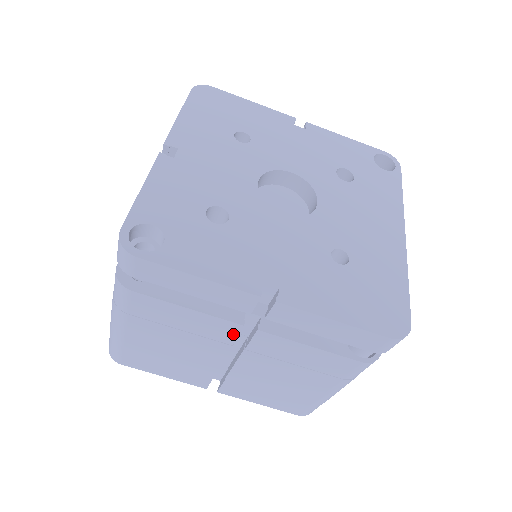
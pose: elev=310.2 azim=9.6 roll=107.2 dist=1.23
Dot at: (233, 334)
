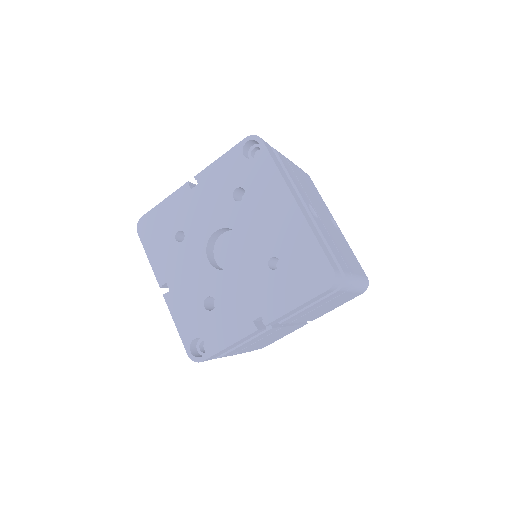
Dot at: (275, 329)
